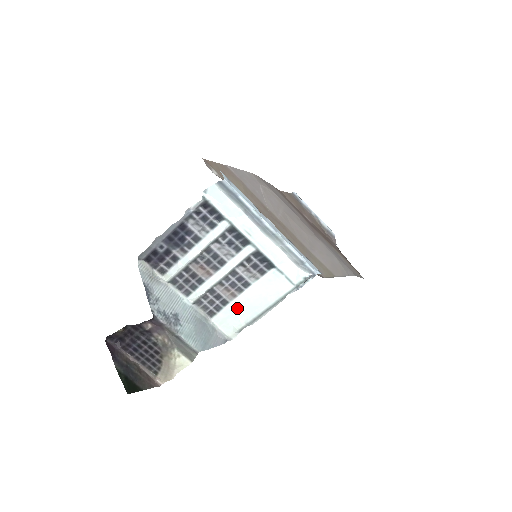
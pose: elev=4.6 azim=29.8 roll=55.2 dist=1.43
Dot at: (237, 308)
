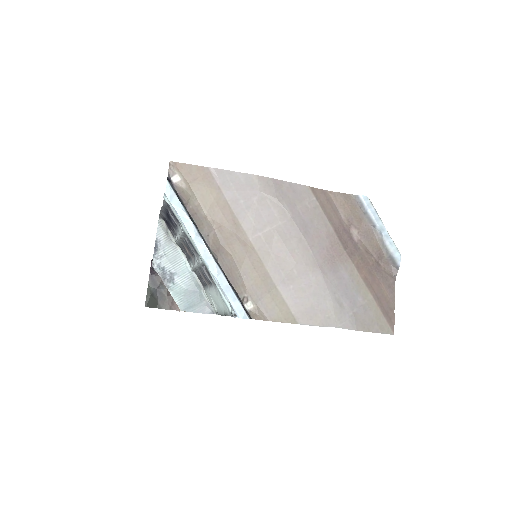
Dot at: (211, 296)
